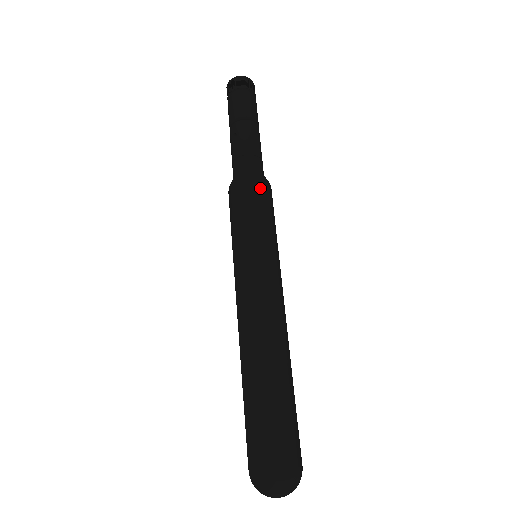
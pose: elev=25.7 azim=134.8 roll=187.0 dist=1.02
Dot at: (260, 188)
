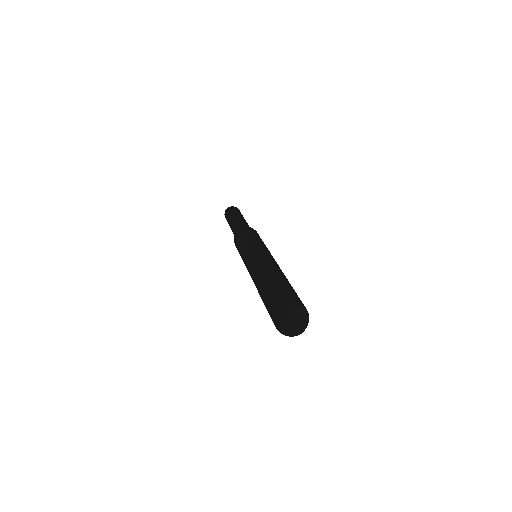
Dot at: (250, 229)
